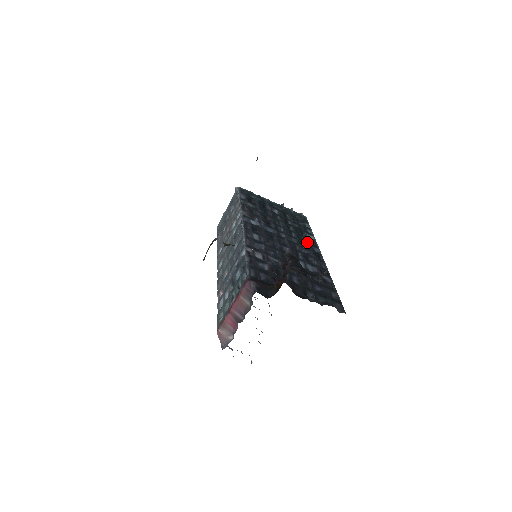
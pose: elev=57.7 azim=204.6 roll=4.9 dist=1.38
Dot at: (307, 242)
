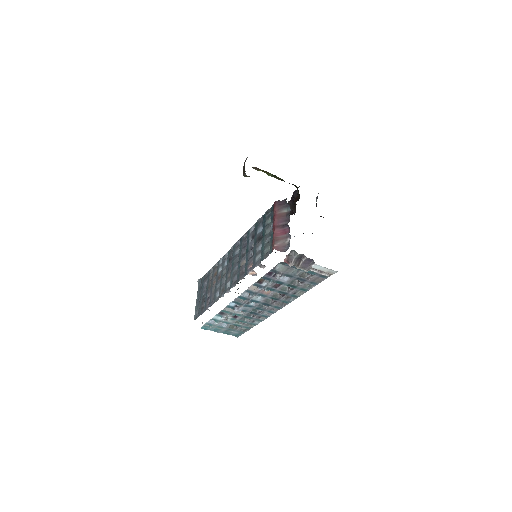
Dot at: occluded
